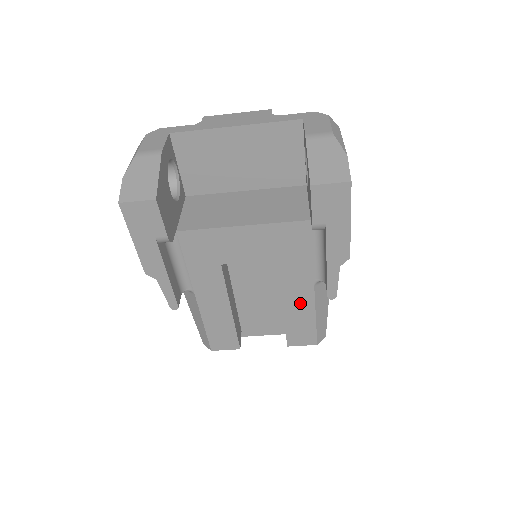
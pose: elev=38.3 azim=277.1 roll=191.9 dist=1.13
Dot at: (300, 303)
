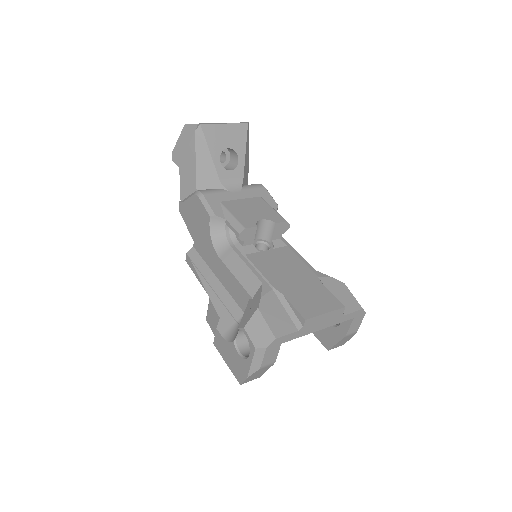
Dot at: occluded
